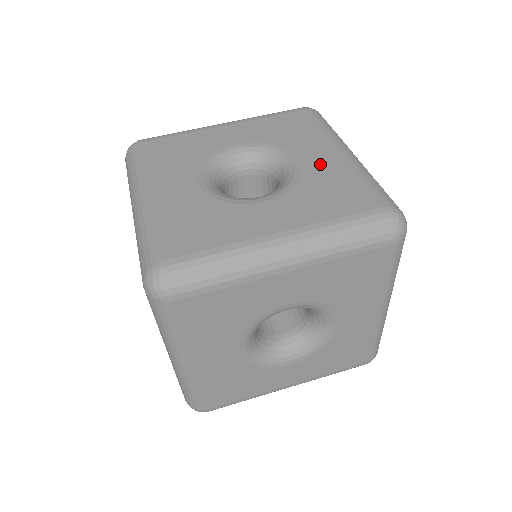
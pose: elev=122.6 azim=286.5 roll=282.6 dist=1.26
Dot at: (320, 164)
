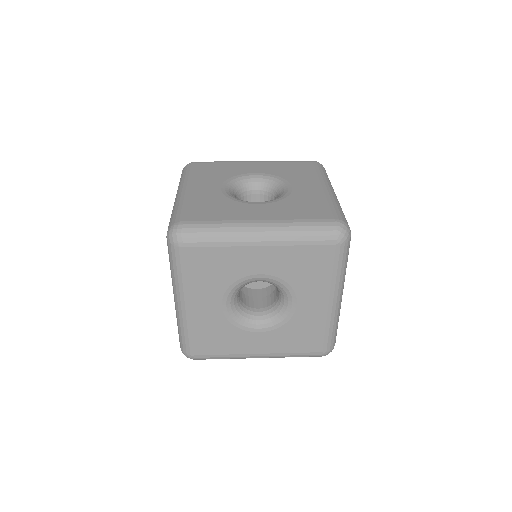
Dot at: (306, 191)
